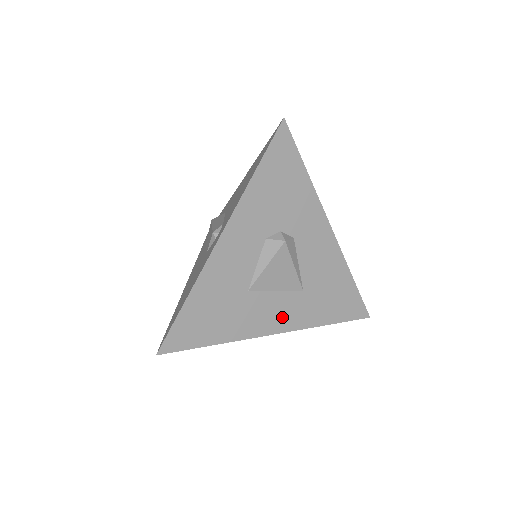
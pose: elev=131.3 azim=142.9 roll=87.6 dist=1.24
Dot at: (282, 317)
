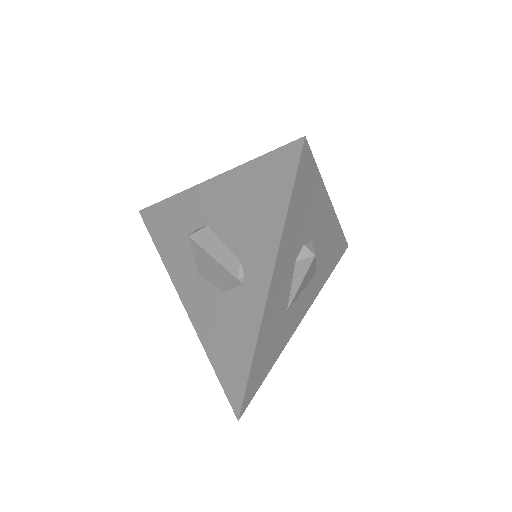
Dot at: (305, 305)
